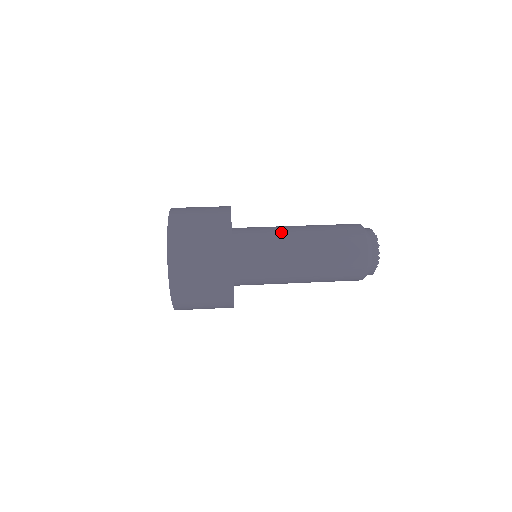
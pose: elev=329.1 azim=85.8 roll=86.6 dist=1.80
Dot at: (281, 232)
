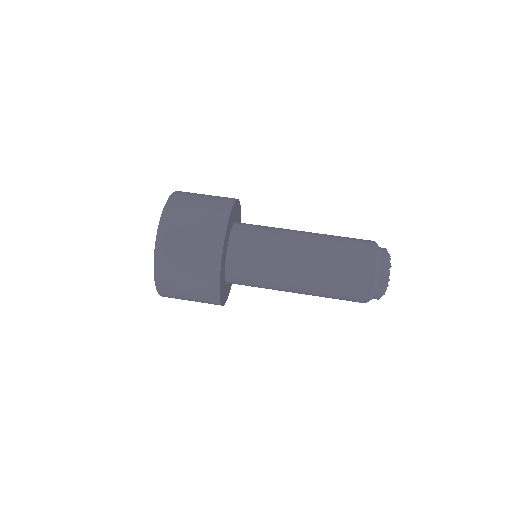
Dot at: (278, 278)
